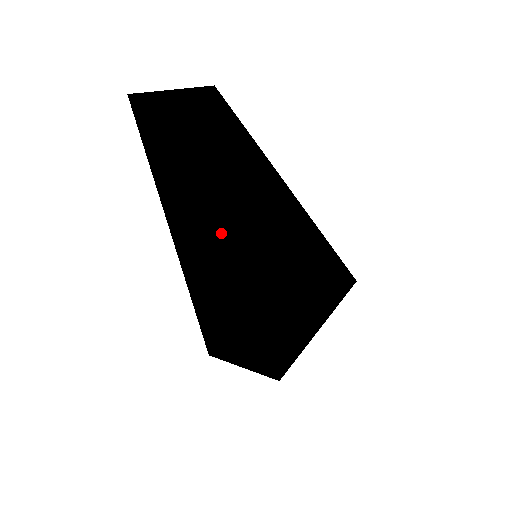
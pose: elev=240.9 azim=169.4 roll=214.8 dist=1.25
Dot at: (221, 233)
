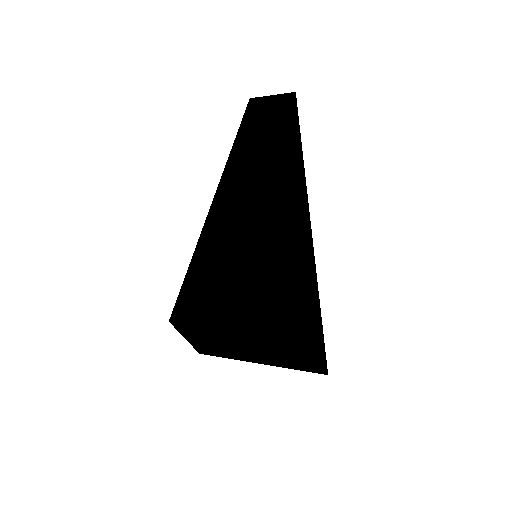
Dot at: (241, 201)
